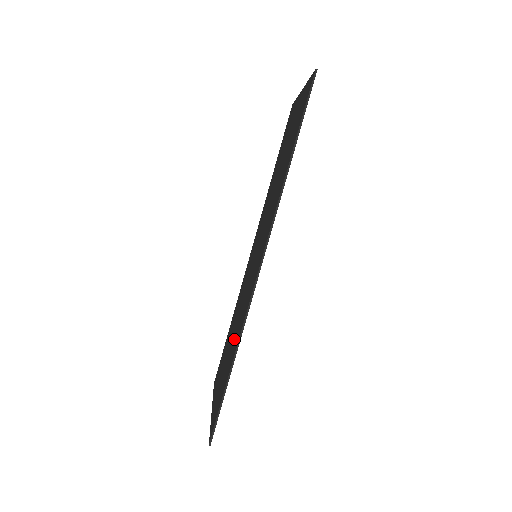
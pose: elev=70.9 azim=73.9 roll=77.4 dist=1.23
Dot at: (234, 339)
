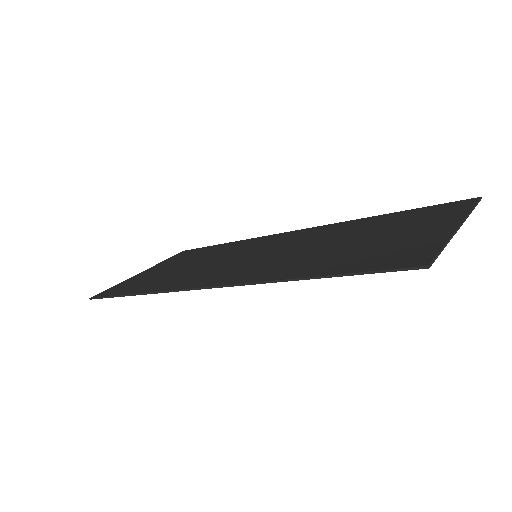
Dot at: (173, 275)
